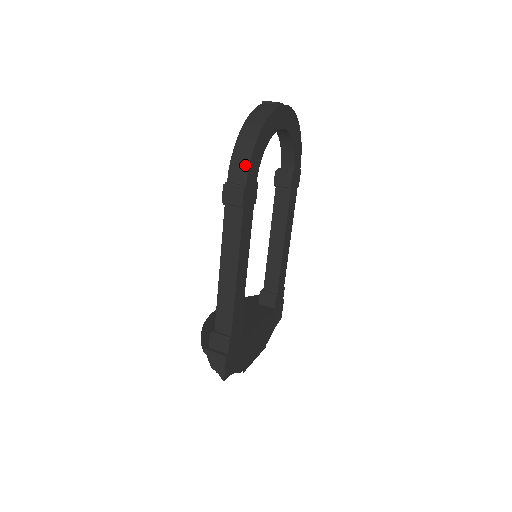
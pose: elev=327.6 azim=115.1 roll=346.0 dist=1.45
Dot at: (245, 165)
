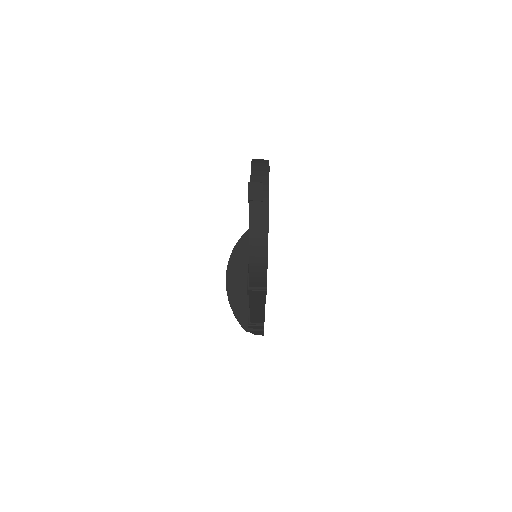
Dot at: (263, 279)
